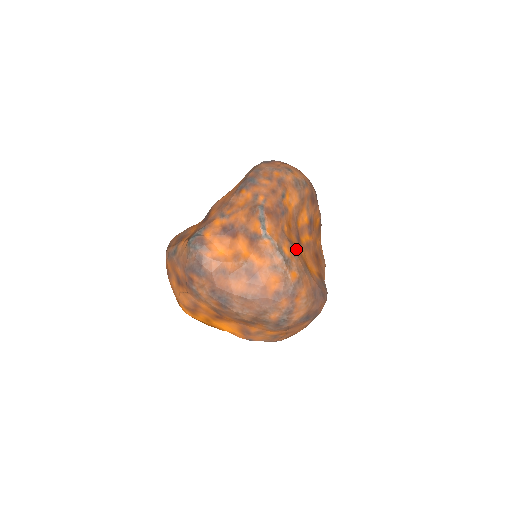
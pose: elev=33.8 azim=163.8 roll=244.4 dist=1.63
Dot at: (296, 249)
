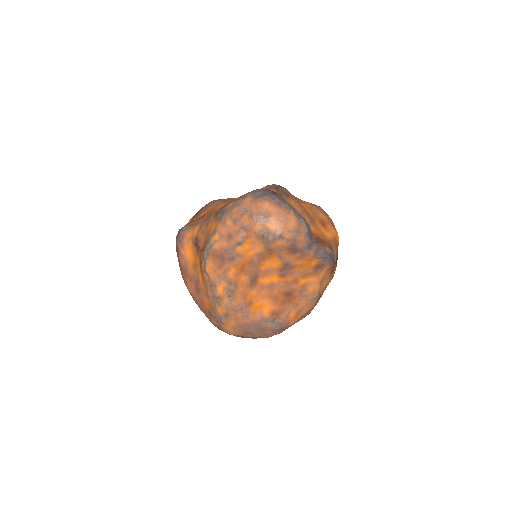
Dot at: (238, 290)
